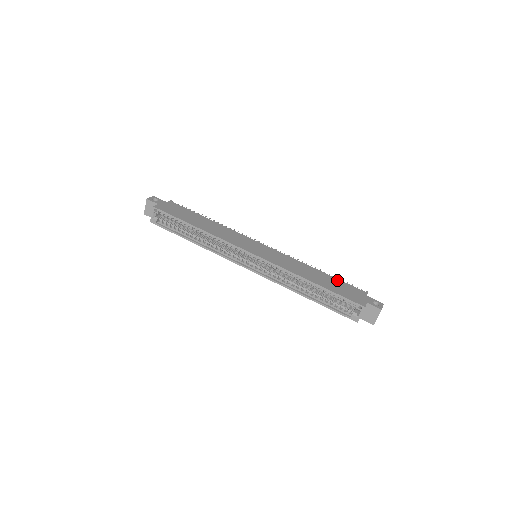
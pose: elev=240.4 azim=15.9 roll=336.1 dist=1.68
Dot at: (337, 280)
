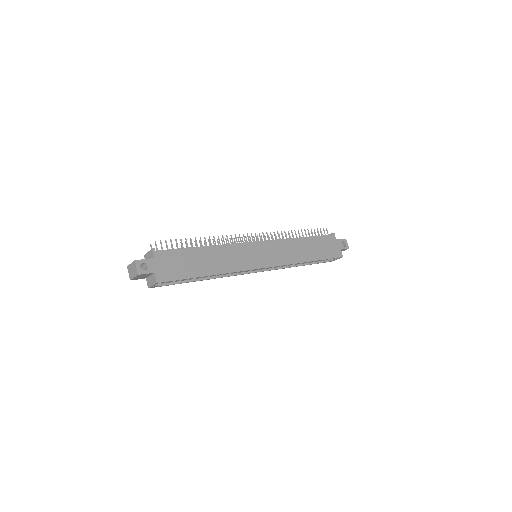
Dot at: (317, 239)
